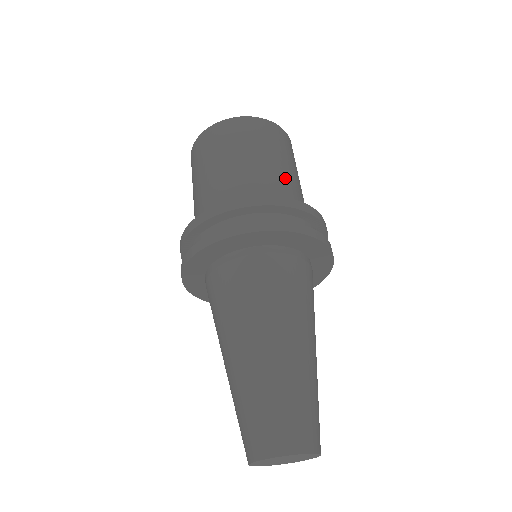
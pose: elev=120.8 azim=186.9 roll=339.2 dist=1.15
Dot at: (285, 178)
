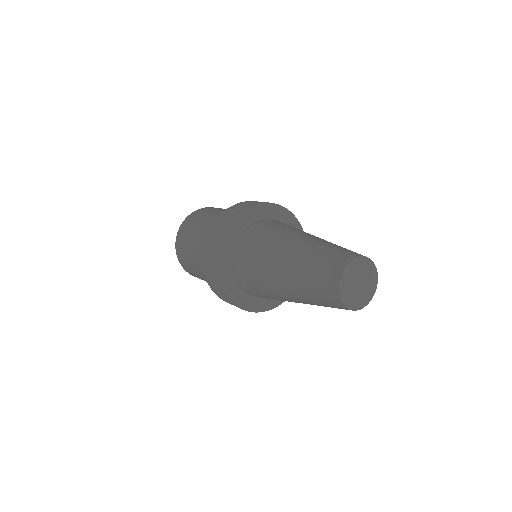
Dot at: occluded
